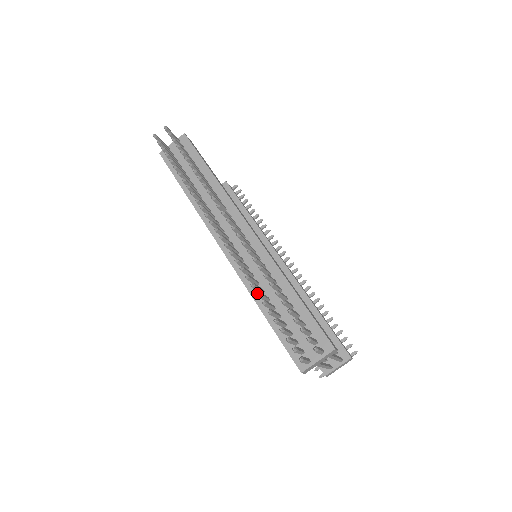
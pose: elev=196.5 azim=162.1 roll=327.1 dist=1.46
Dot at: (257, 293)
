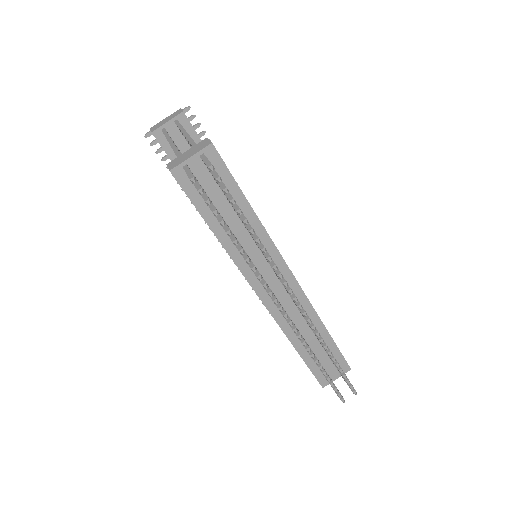
Dot at: occluded
